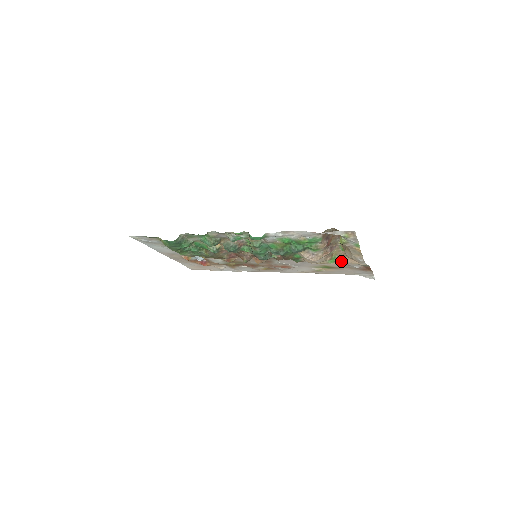
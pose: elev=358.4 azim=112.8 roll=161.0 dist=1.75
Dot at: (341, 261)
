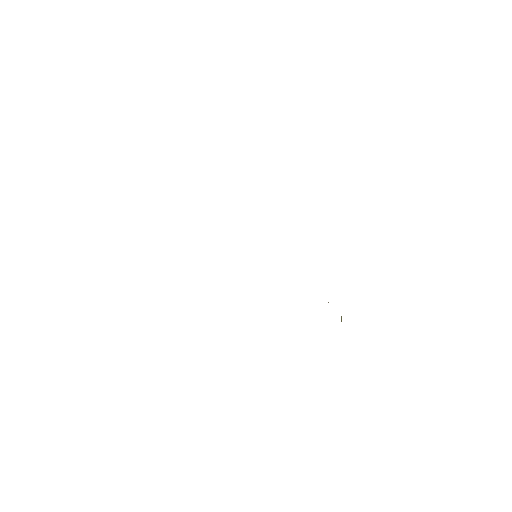
Dot at: occluded
